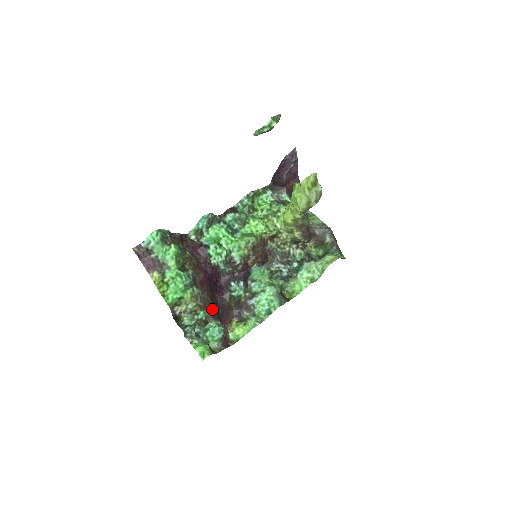
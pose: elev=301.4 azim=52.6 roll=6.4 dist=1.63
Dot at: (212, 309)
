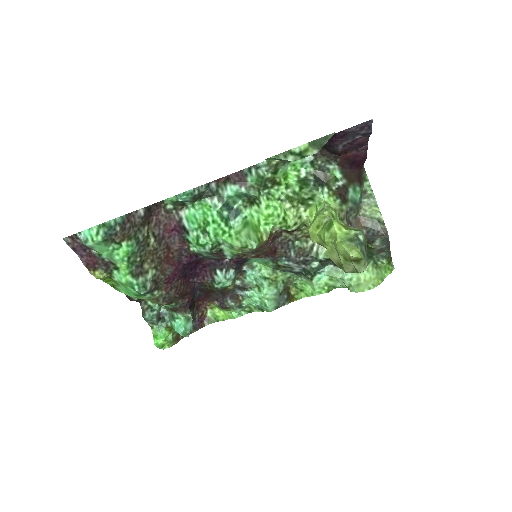
Dot at: (182, 300)
